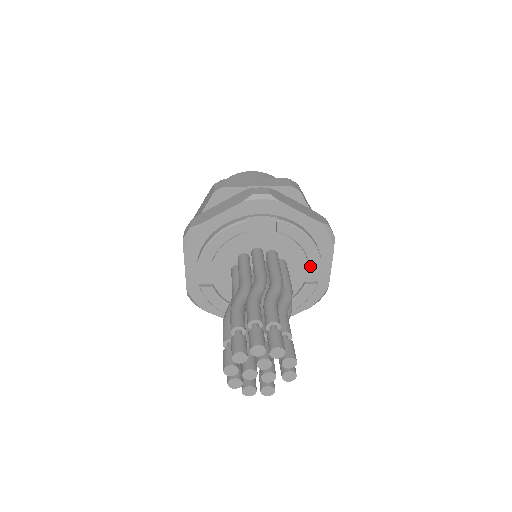
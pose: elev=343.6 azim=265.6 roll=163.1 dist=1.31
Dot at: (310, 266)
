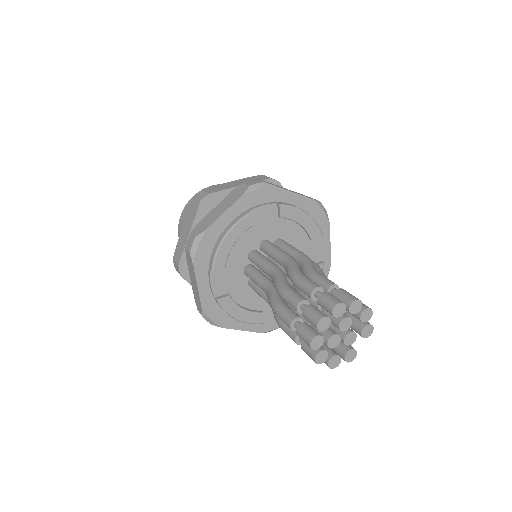
Dot at: (313, 247)
